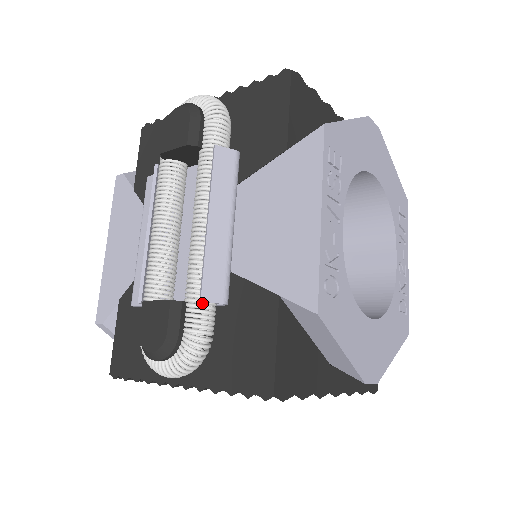
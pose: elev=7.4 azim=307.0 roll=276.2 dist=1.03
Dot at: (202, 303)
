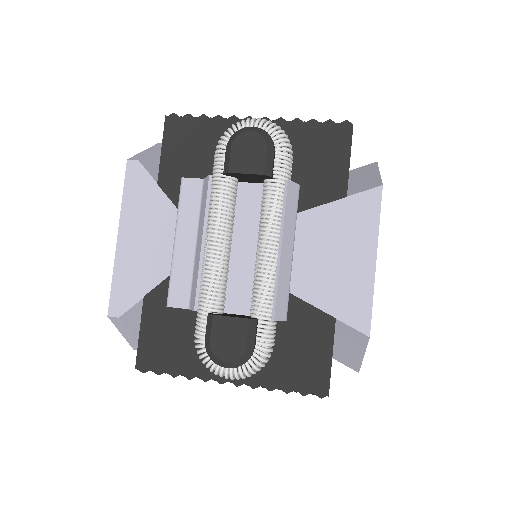
Dot at: occluded
